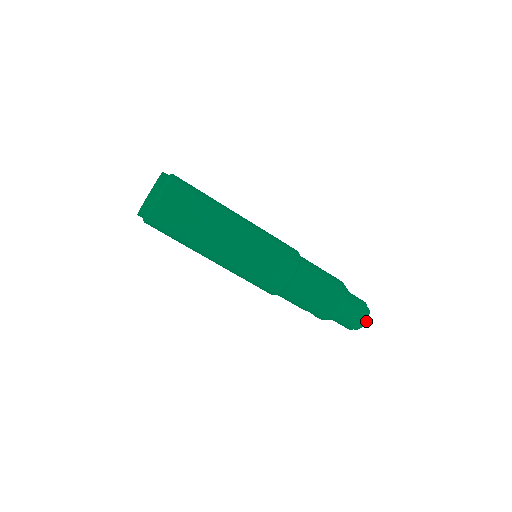
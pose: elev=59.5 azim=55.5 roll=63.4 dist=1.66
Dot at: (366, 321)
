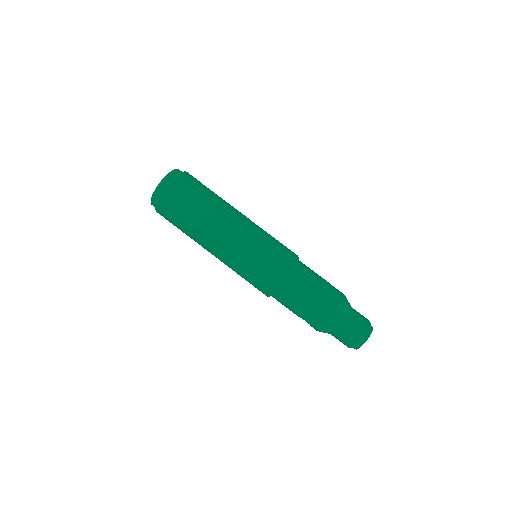
Dot at: (367, 339)
